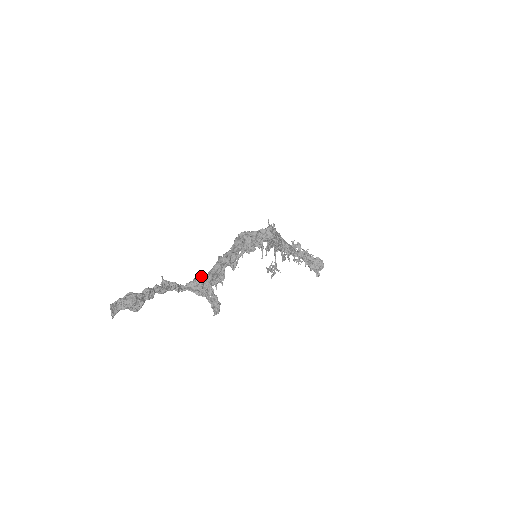
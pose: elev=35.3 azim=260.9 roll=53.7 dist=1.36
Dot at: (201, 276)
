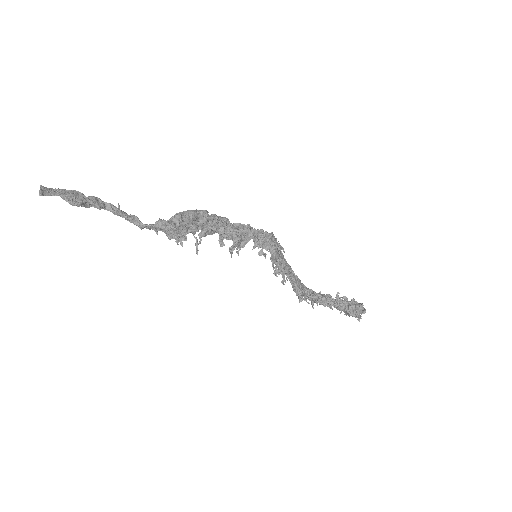
Dot at: occluded
